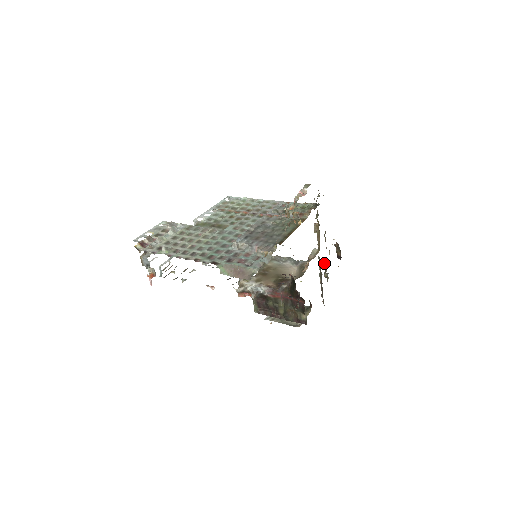
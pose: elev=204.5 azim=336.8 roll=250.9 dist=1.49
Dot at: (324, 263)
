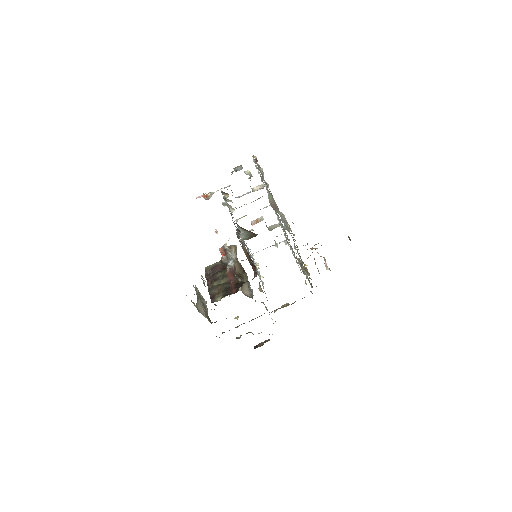
Dot at: occluded
